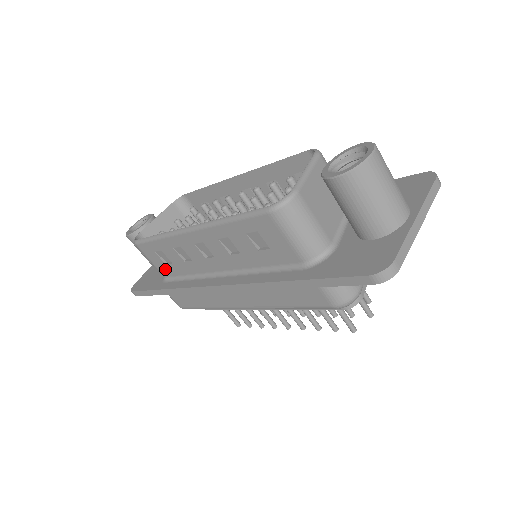
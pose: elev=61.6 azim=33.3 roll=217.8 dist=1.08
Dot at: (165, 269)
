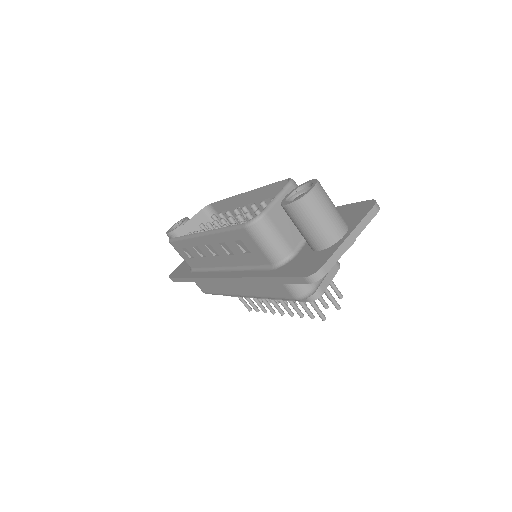
Dot at: (190, 262)
